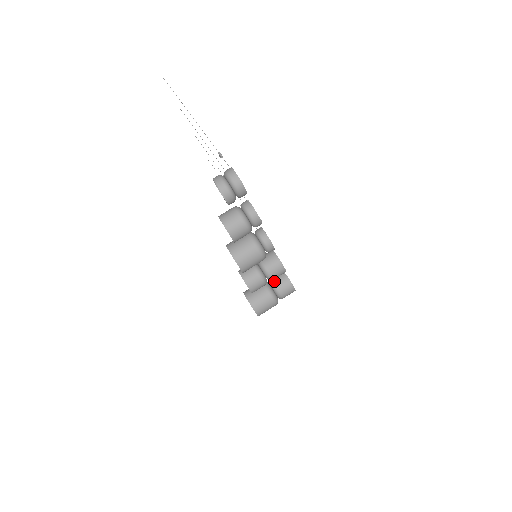
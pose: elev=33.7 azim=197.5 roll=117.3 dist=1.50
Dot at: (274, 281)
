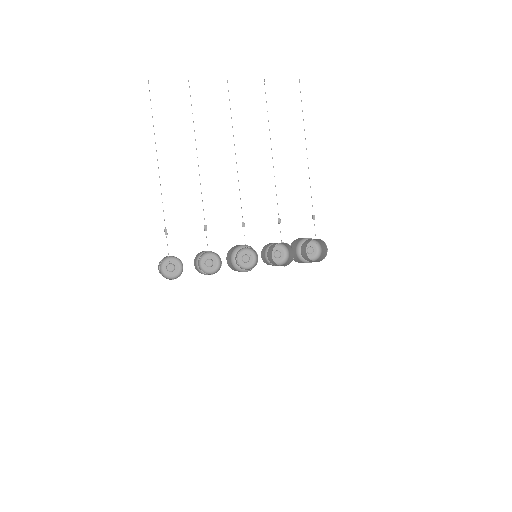
Dot at: (301, 251)
